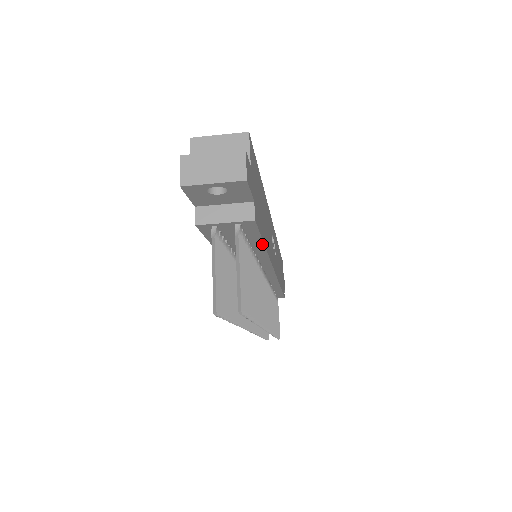
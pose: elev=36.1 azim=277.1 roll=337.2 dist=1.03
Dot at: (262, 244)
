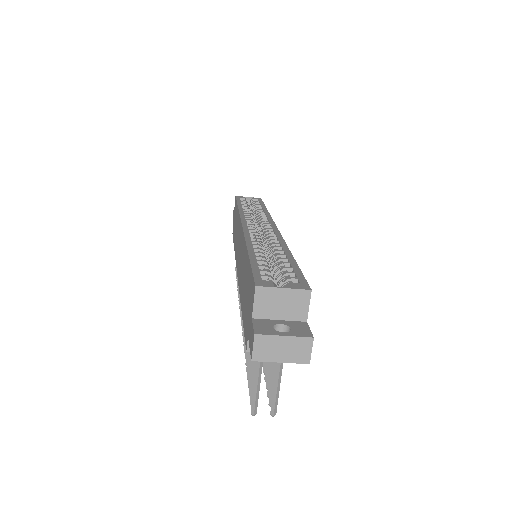
Dot at: occluded
